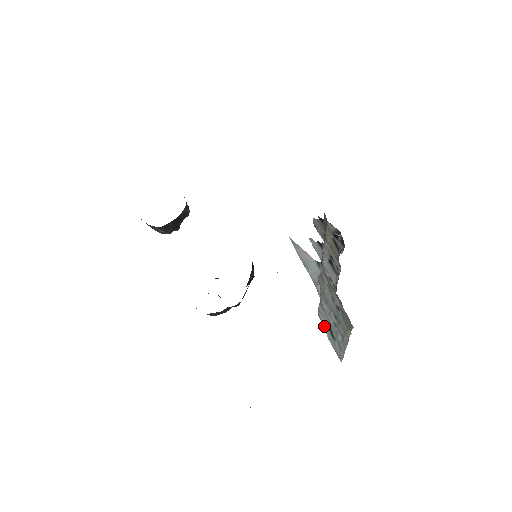
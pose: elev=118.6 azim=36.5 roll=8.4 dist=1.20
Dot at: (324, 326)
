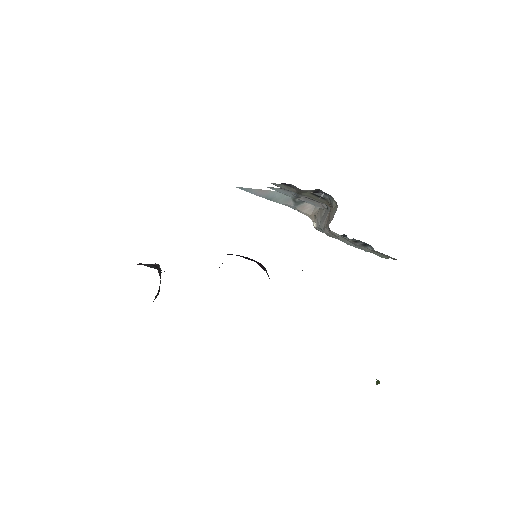
Dot at: occluded
